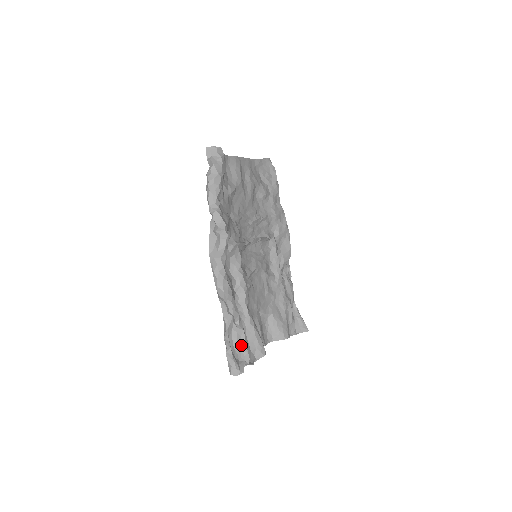
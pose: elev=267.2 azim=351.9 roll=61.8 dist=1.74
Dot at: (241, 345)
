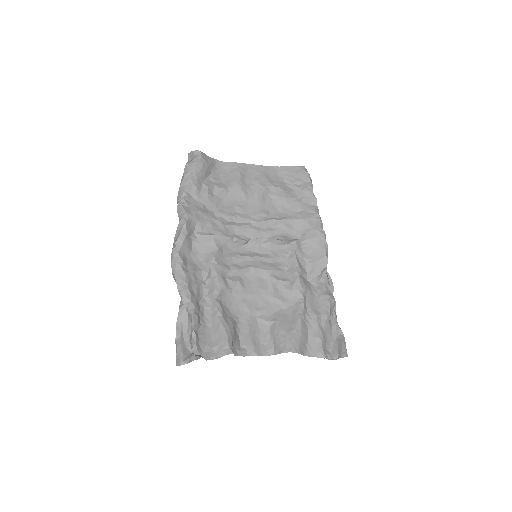
Dot at: (191, 334)
